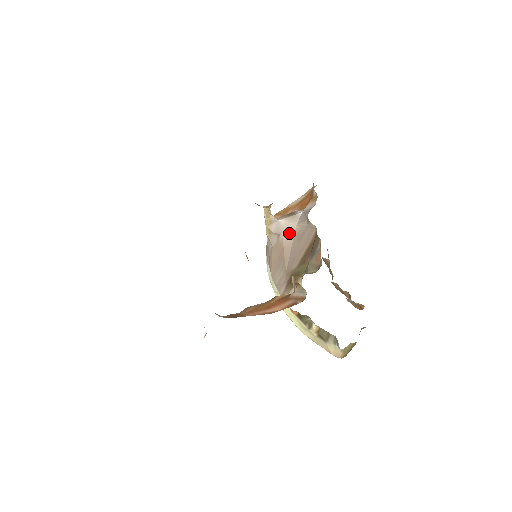
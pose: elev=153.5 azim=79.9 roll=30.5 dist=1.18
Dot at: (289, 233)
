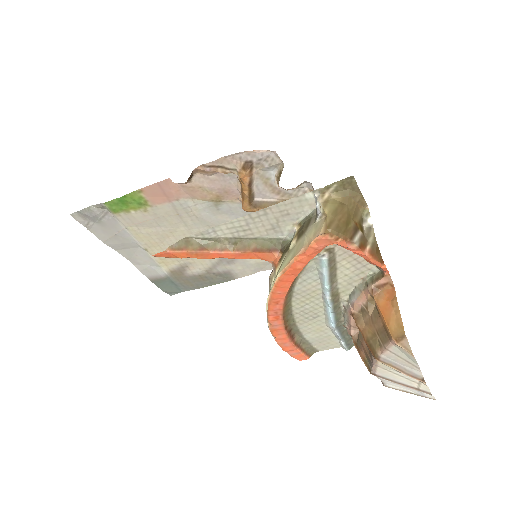
Dot at: occluded
